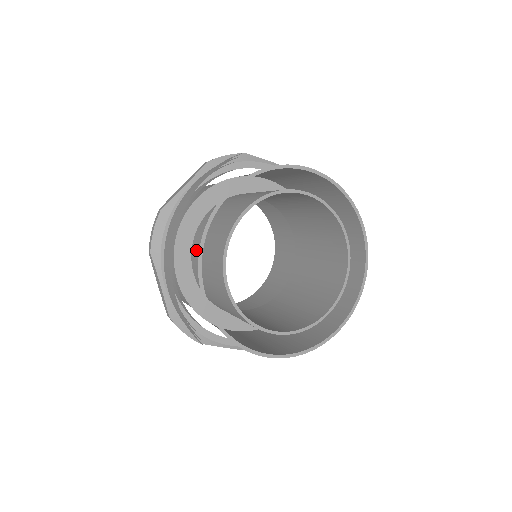
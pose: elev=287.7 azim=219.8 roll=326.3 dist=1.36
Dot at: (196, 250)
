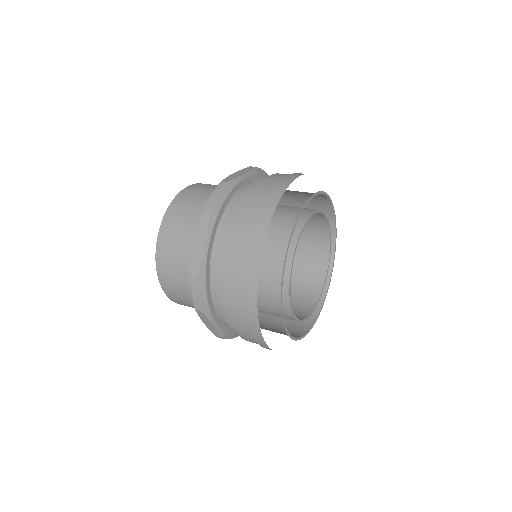
Dot at: occluded
